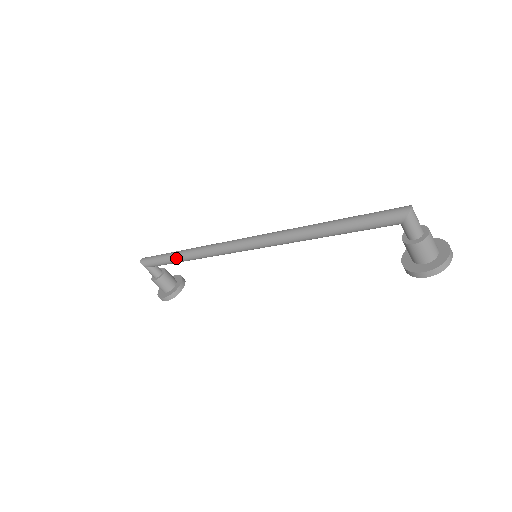
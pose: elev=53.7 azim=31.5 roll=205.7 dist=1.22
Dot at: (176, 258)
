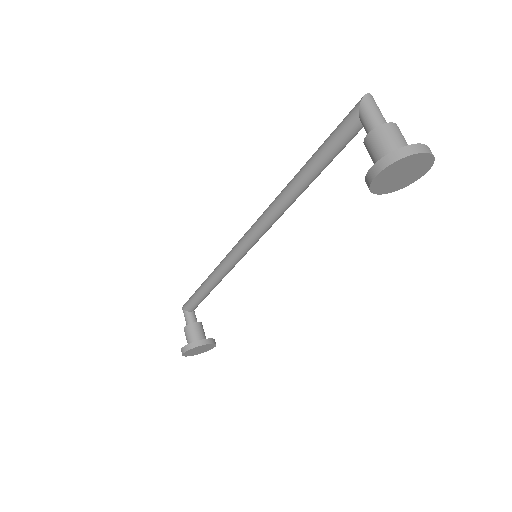
Dot at: (202, 284)
